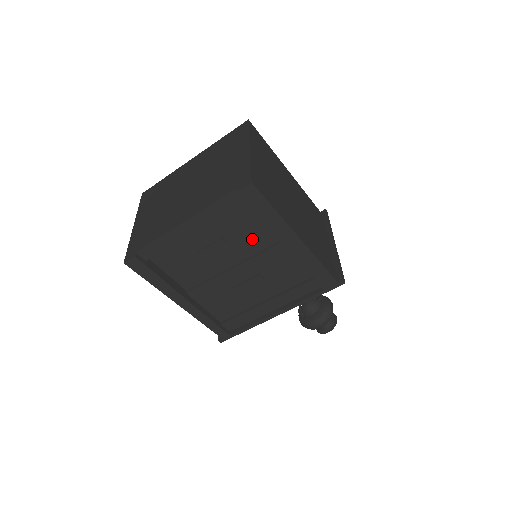
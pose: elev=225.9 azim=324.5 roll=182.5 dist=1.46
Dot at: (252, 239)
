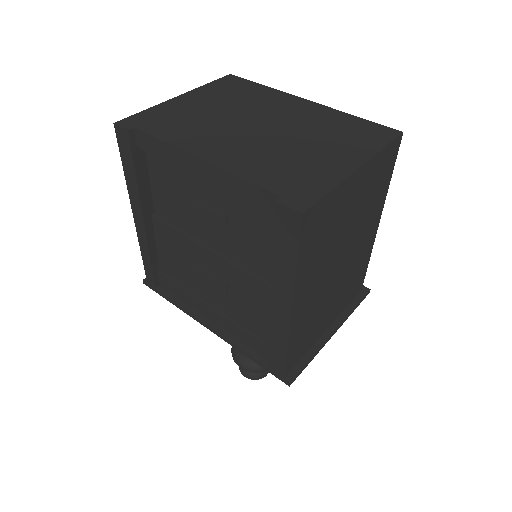
Dot at: (252, 252)
